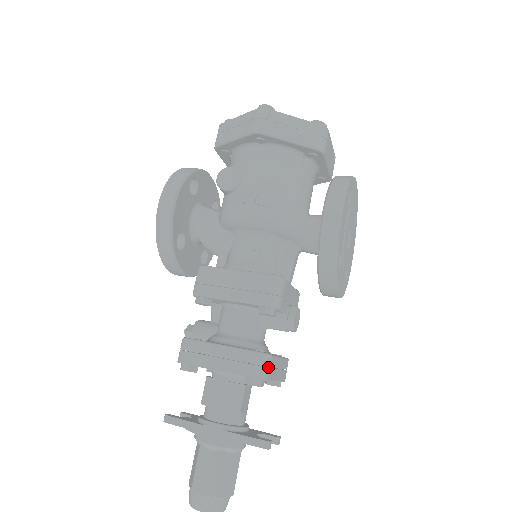
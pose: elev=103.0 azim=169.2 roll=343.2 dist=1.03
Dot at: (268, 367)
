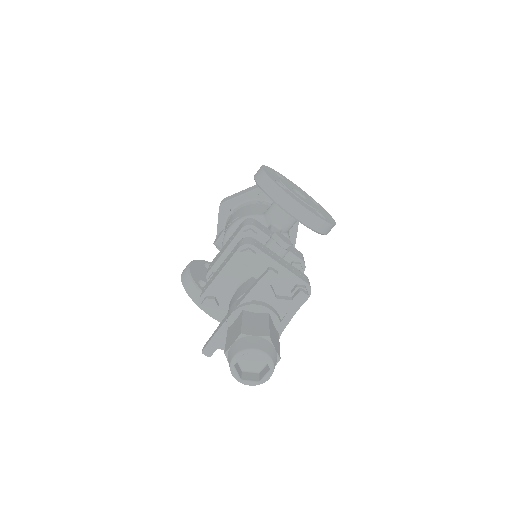
Dot at: (251, 241)
